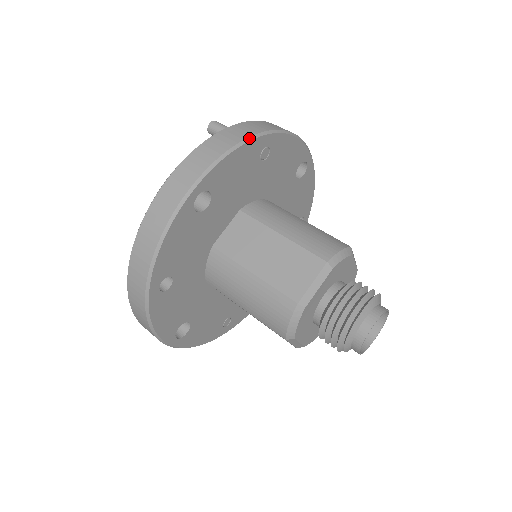
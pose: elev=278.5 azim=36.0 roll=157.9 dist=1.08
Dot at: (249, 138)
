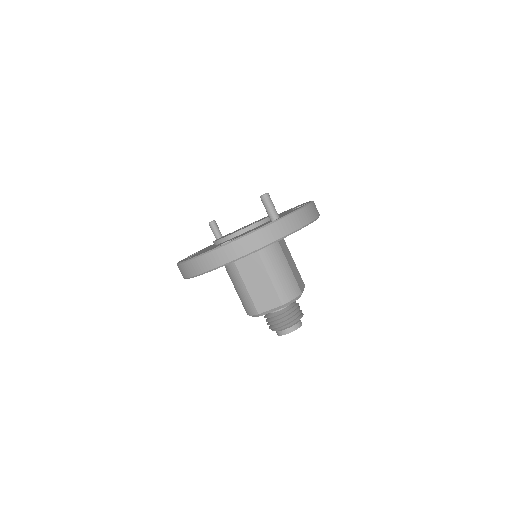
Dot at: (275, 241)
